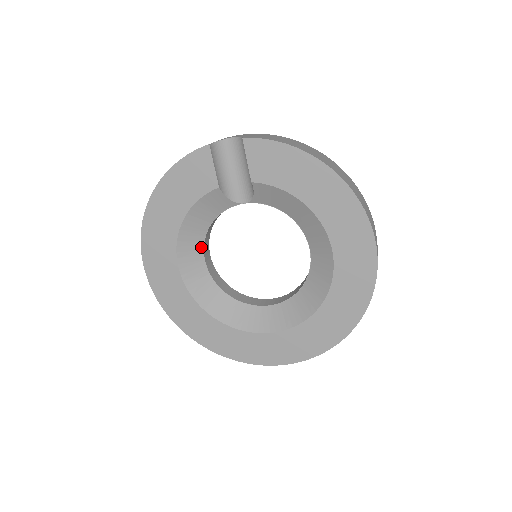
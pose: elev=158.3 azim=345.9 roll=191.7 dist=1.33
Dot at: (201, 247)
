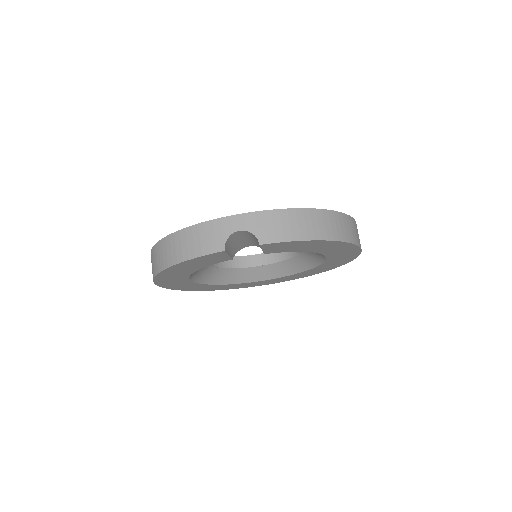
Dot at: occluded
